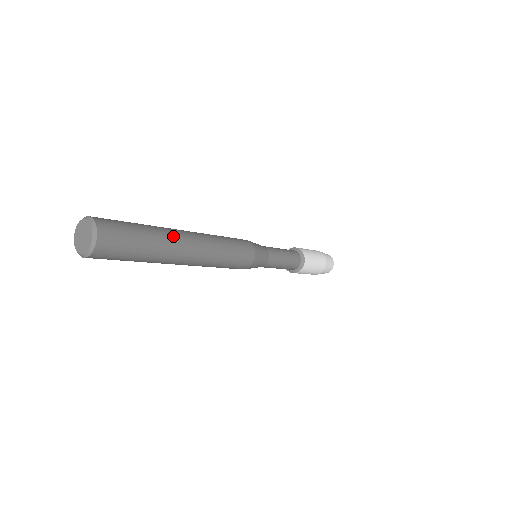
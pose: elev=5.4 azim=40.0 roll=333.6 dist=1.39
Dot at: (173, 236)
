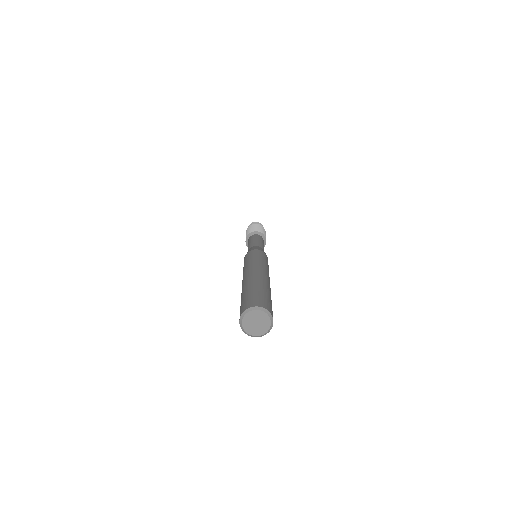
Dot at: (269, 286)
